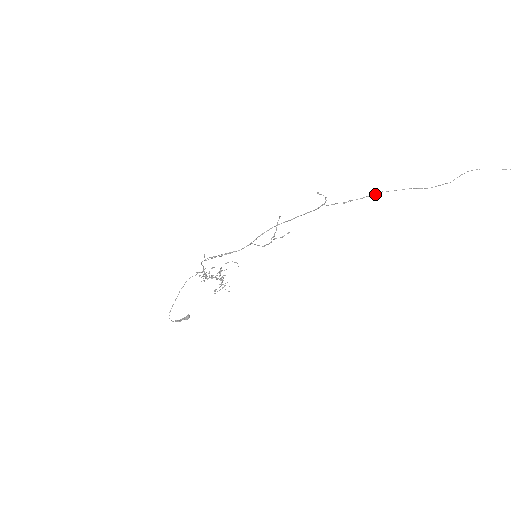
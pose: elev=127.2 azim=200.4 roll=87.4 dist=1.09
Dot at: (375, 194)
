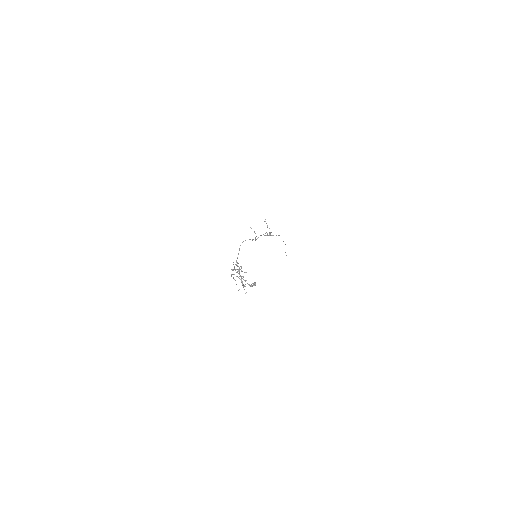
Dot at: (279, 235)
